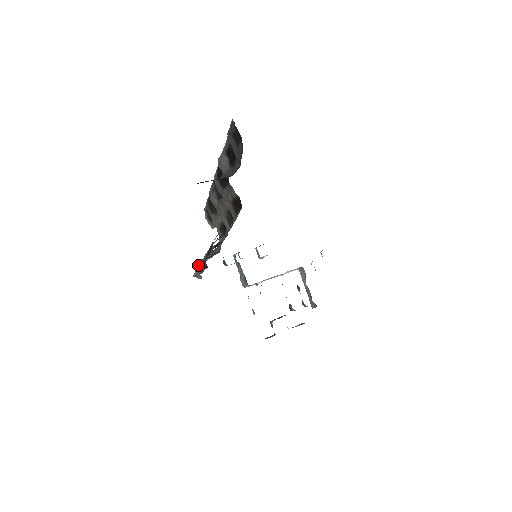
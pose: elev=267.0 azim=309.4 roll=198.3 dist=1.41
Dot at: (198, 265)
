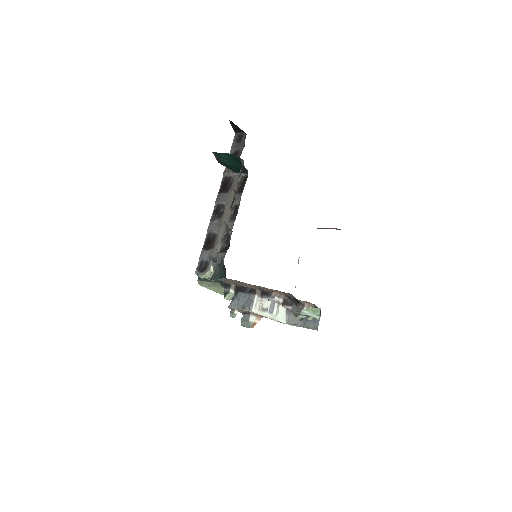
Dot at: occluded
